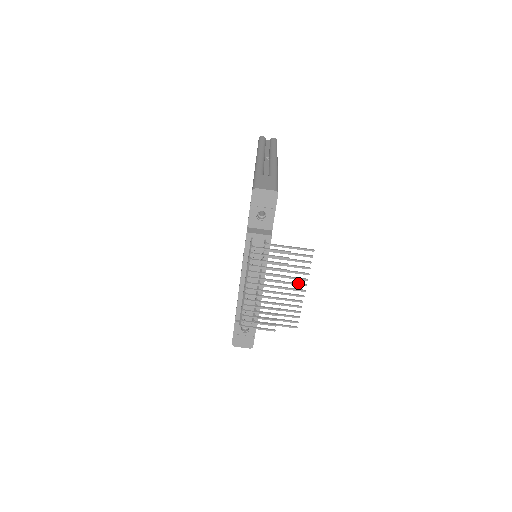
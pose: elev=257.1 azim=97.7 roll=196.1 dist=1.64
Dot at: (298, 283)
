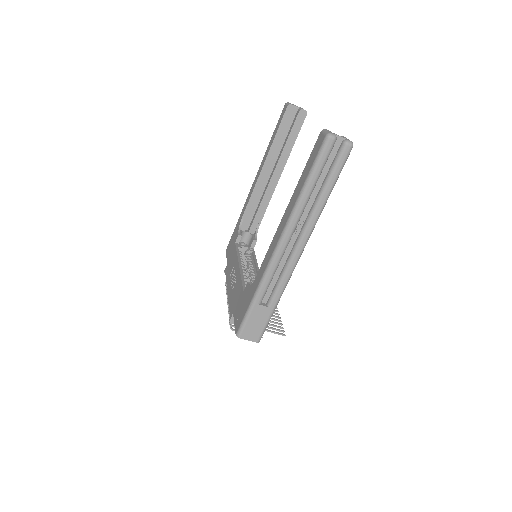
Dot at: (273, 313)
